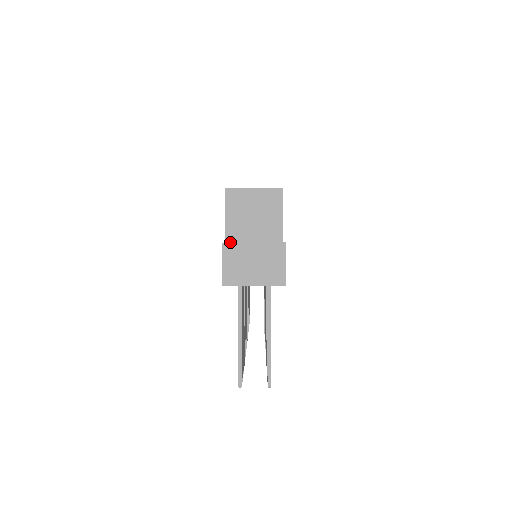
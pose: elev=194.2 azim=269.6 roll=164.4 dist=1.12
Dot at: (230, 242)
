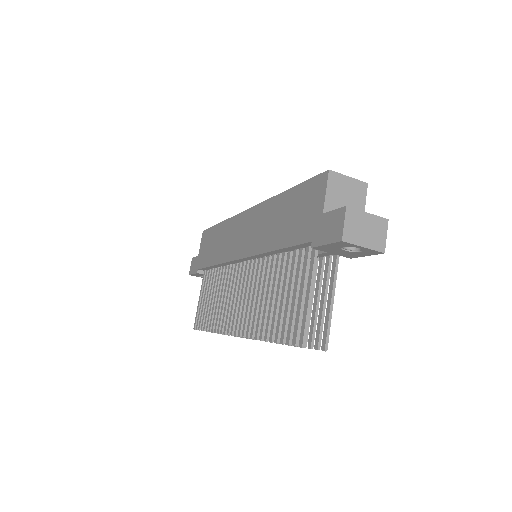
Dot at: (326, 214)
